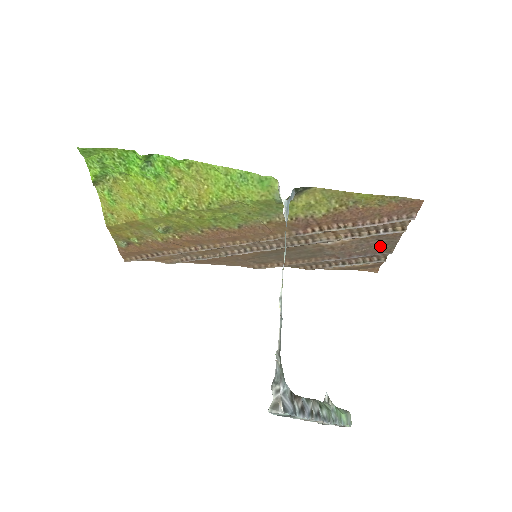
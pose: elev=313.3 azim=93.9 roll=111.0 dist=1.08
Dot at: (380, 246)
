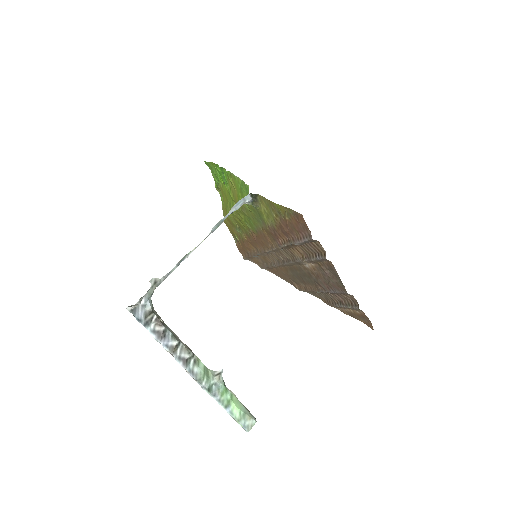
Dot at: (335, 279)
